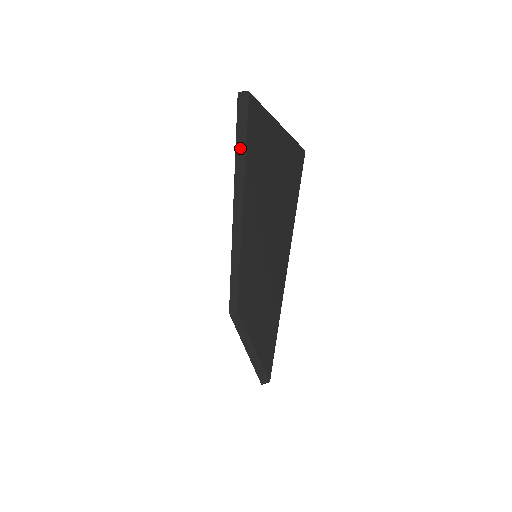
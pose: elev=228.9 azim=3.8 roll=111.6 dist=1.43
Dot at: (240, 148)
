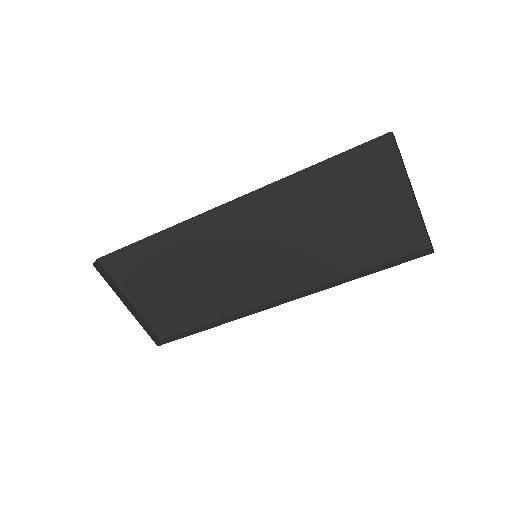
Dot at: (325, 162)
